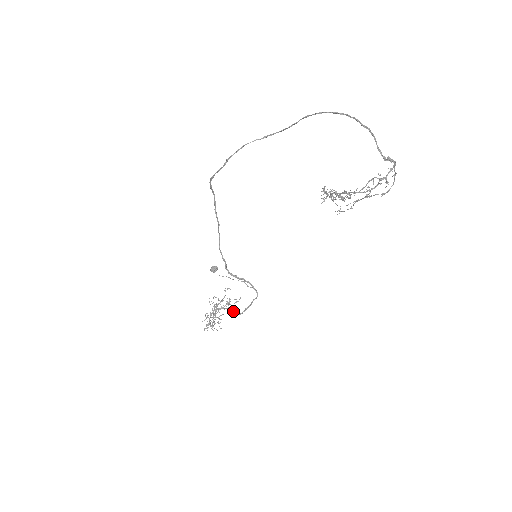
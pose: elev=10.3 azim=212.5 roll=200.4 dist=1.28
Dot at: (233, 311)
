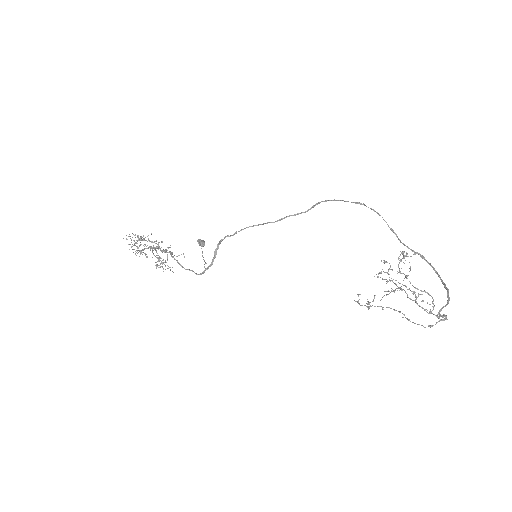
Dot at: occluded
